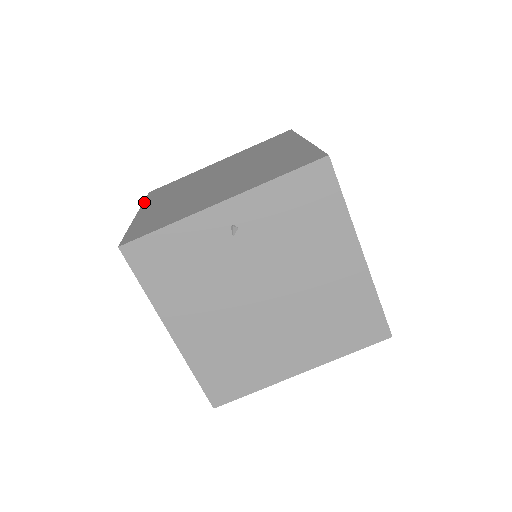
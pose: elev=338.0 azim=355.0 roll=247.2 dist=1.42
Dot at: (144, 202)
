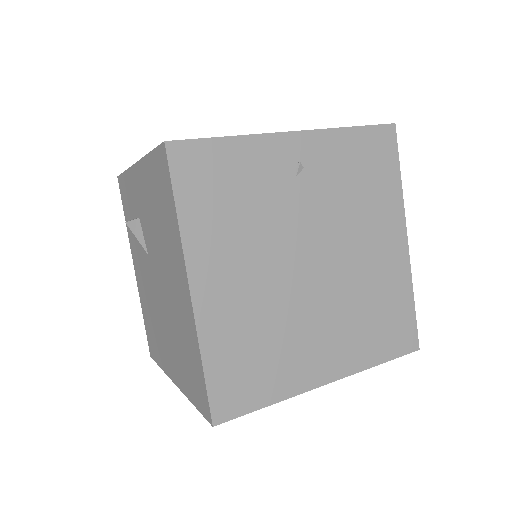
Dot at: occluded
